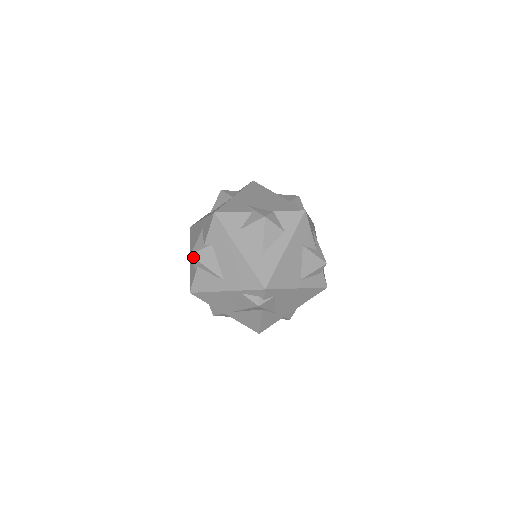
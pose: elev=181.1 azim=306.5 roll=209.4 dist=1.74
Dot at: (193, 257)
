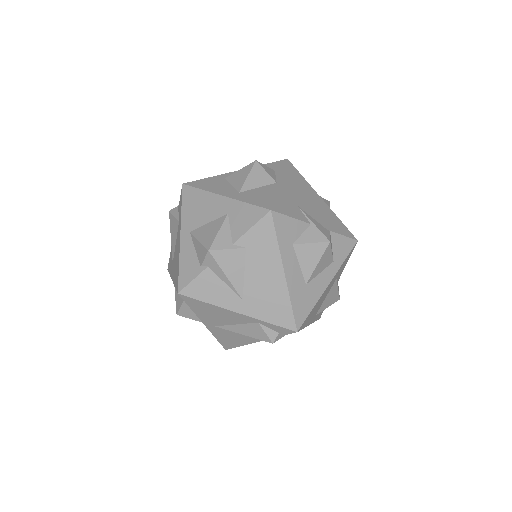
Dot at: (212, 255)
